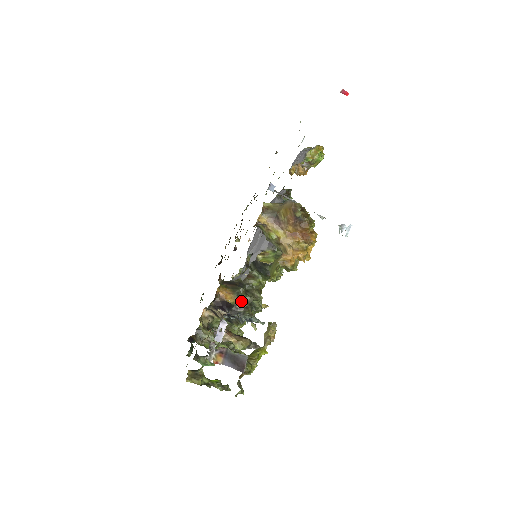
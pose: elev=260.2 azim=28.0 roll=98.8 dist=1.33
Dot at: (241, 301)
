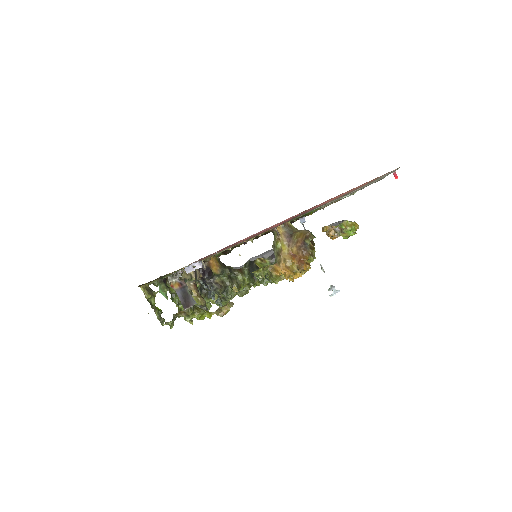
Dot at: (221, 279)
